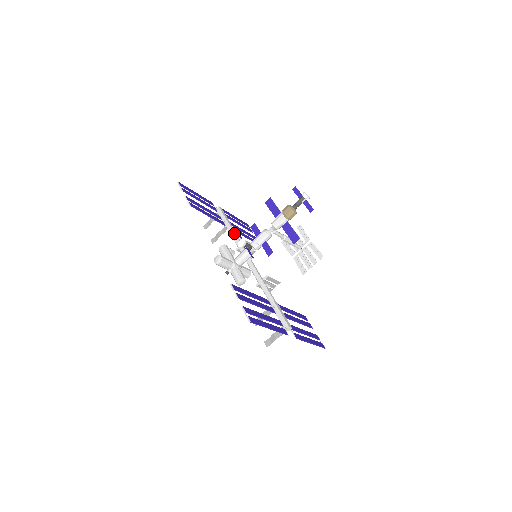
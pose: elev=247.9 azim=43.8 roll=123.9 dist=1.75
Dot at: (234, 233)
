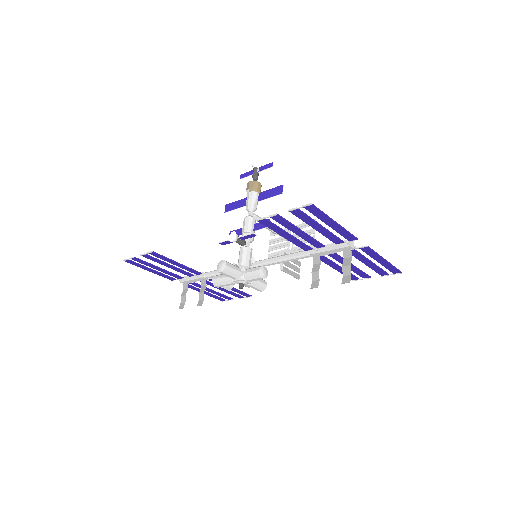
Dot at: (216, 270)
